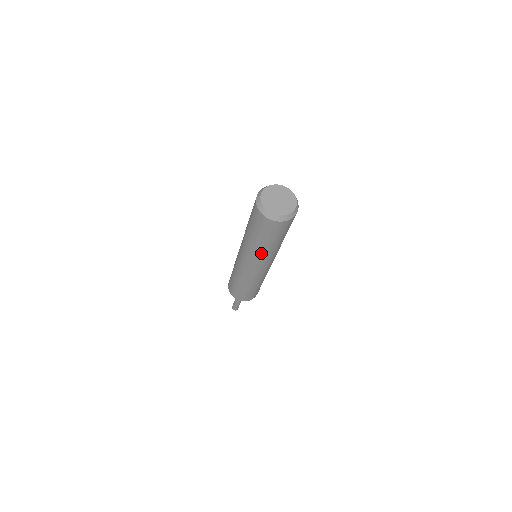
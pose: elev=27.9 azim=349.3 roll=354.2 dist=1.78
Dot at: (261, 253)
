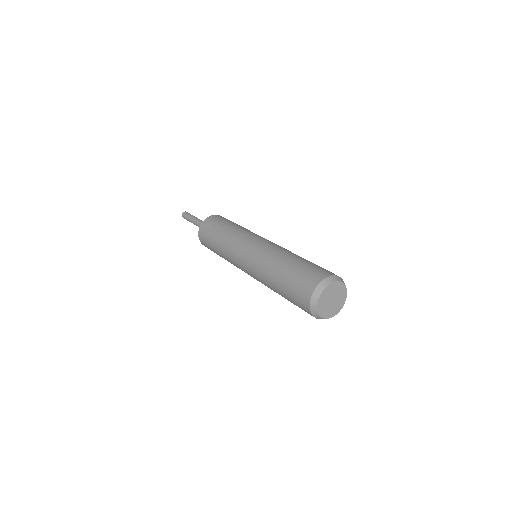
Dot at: occluded
